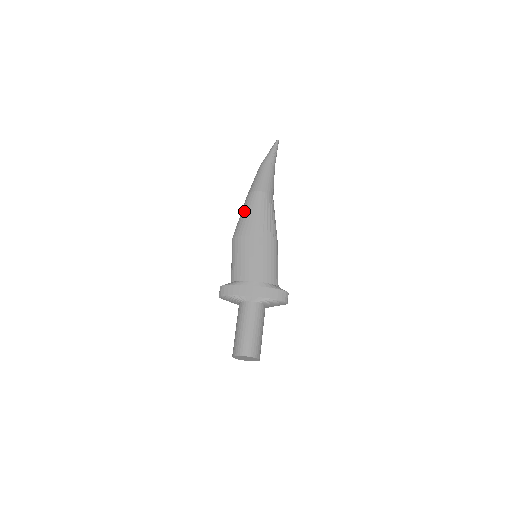
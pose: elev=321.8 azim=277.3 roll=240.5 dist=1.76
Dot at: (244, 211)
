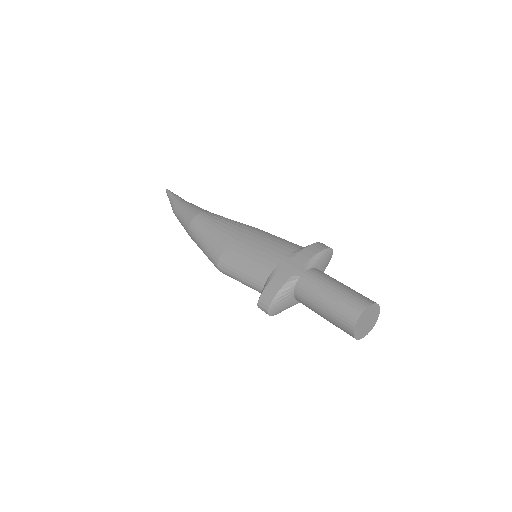
Dot at: (201, 239)
